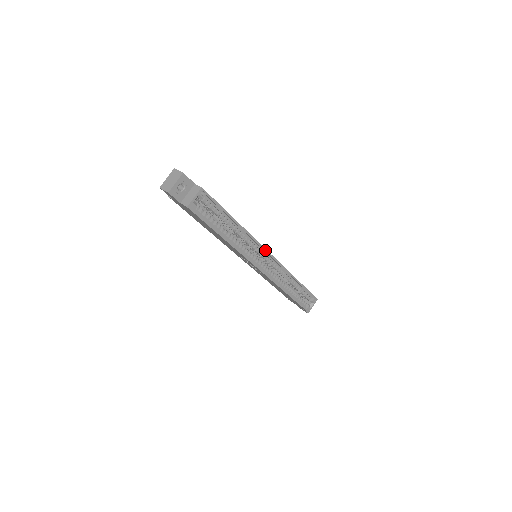
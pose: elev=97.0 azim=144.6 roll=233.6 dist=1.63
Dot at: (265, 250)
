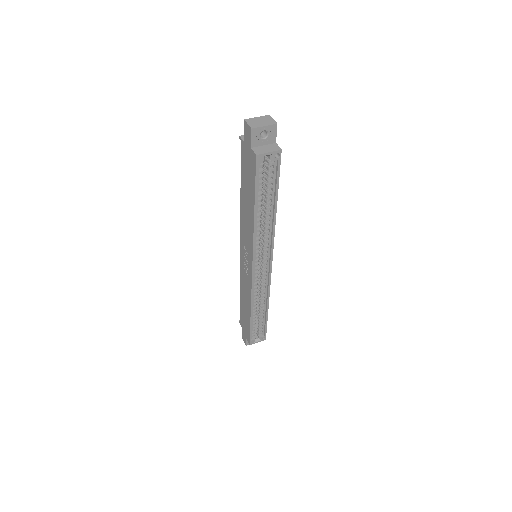
Dot at: (272, 256)
